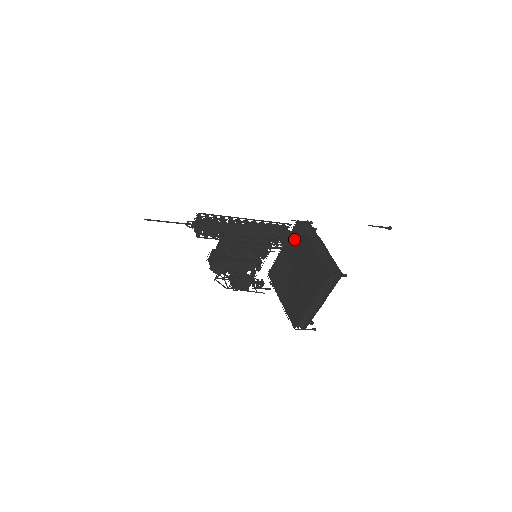
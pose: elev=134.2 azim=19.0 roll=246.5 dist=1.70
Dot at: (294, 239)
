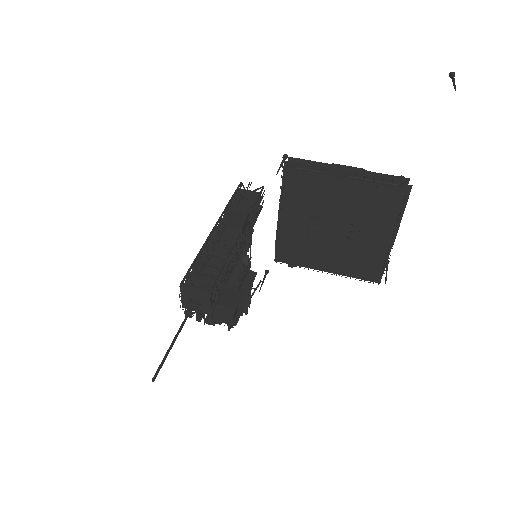
Dot at: (295, 194)
